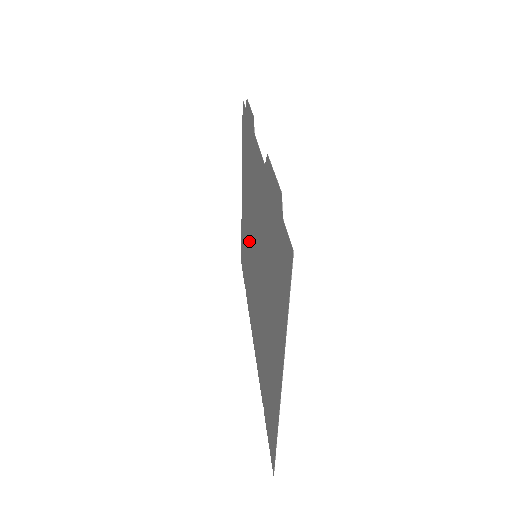
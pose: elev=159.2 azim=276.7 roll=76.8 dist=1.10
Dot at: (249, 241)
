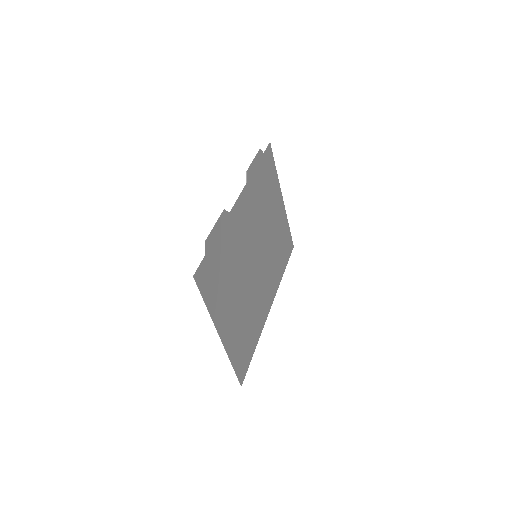
Dot at: (269, 241)
